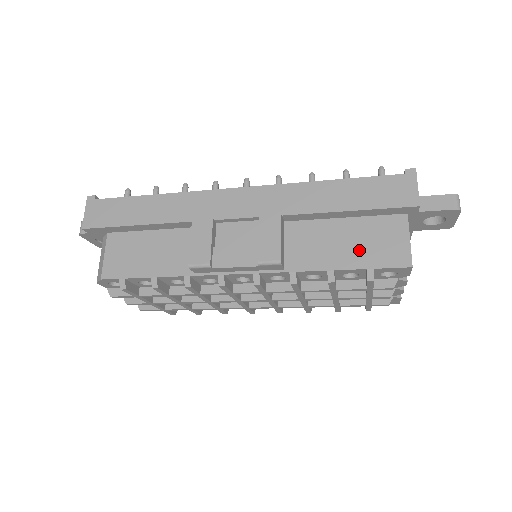
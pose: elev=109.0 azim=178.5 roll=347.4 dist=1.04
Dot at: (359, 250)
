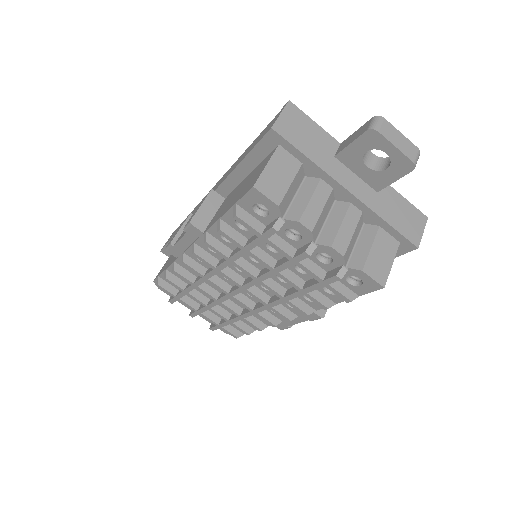
Dot at: (239, 194)
